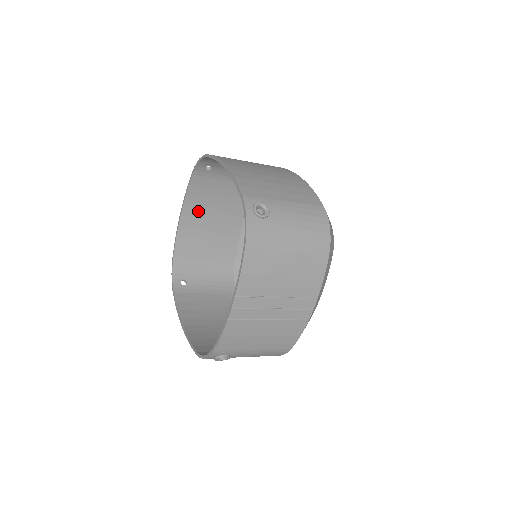
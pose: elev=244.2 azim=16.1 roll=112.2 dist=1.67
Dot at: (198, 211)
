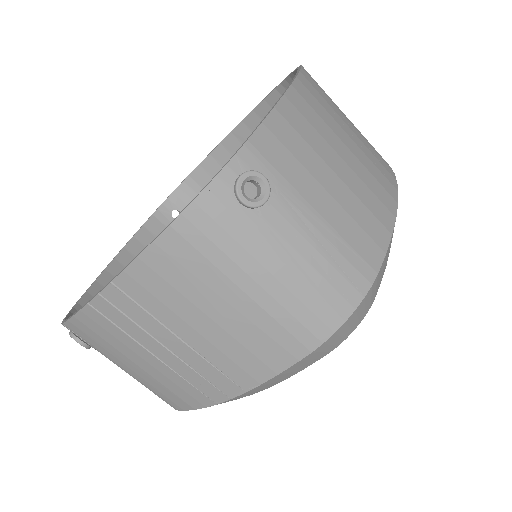
Dot at: occluded
